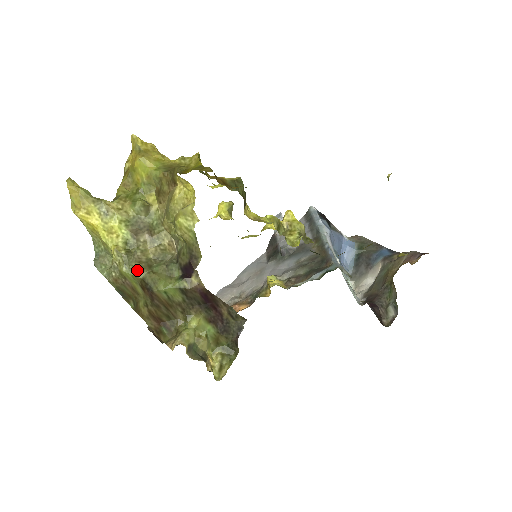
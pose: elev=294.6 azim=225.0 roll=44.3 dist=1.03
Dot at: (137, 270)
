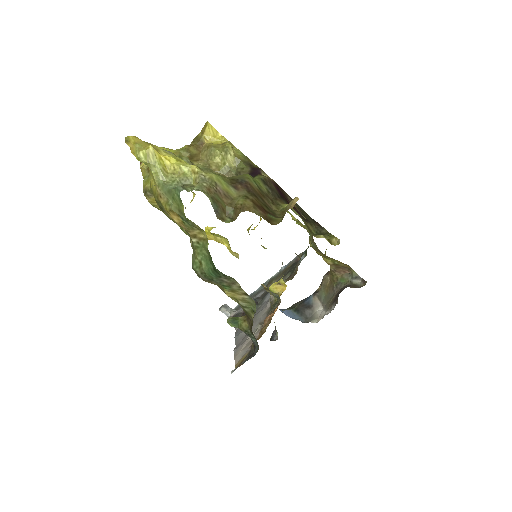
Dot at: (222, 175)
